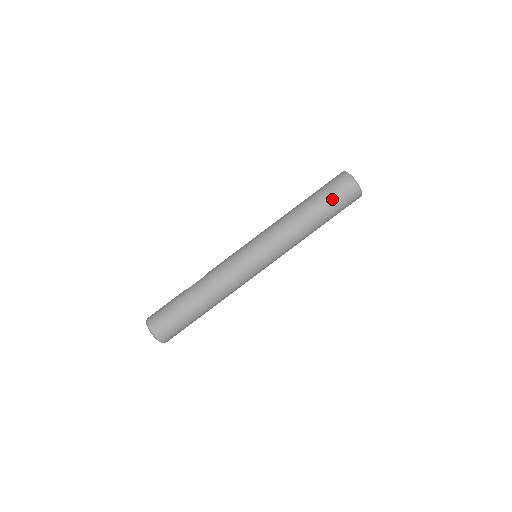
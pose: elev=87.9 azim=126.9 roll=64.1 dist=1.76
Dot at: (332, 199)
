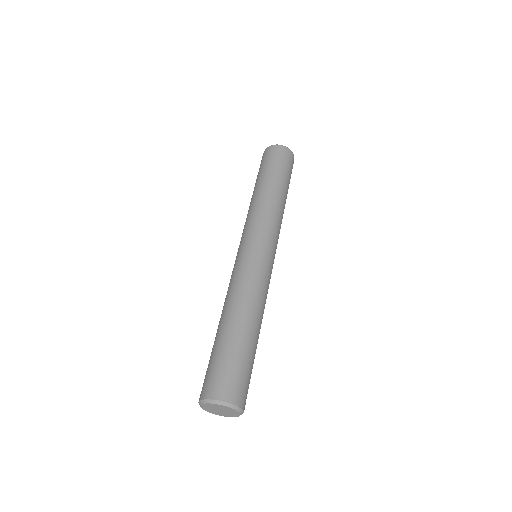
Dot at: (264, 167)
